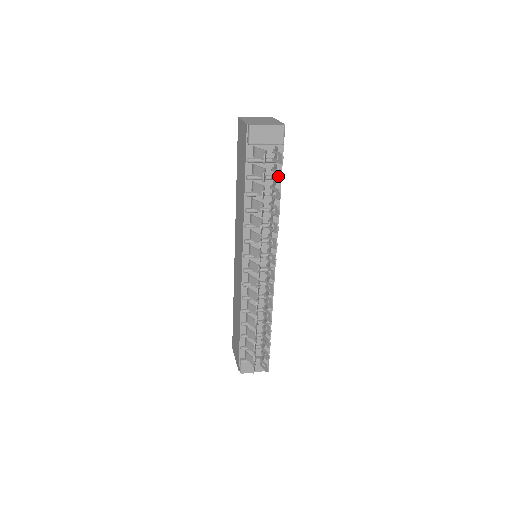
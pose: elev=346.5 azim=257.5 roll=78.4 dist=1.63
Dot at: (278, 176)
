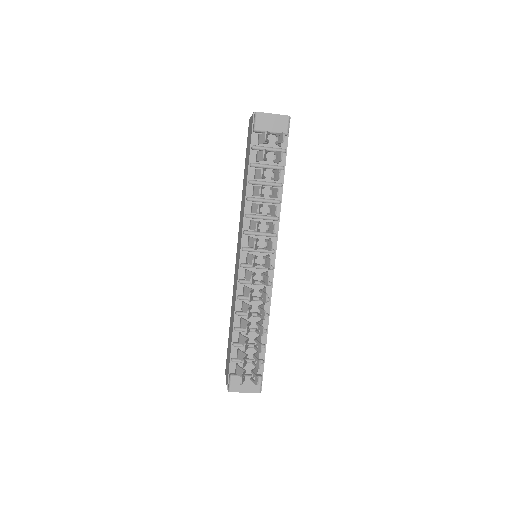
Dot at: (279, 156)
